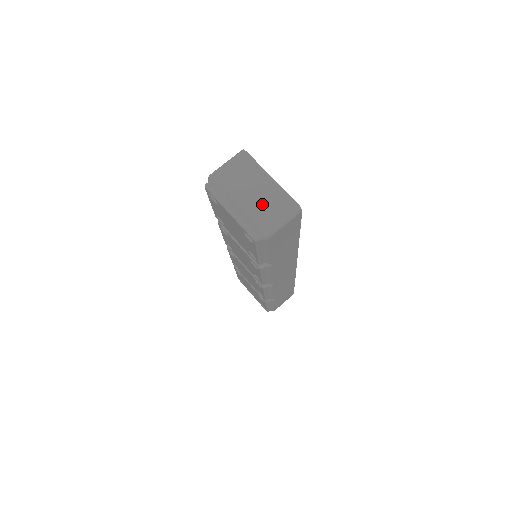
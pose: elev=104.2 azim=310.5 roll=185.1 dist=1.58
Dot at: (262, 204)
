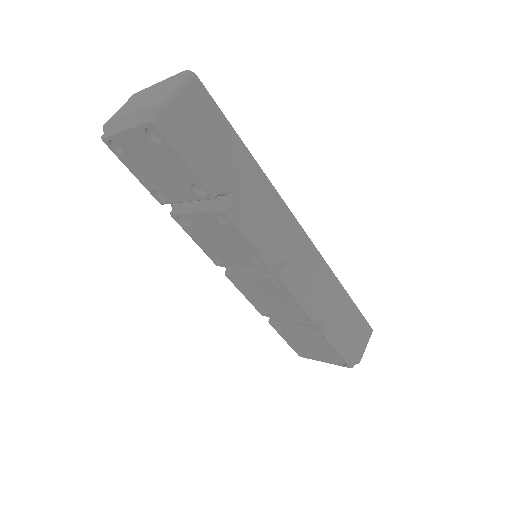
Dot at: (151, 97)
